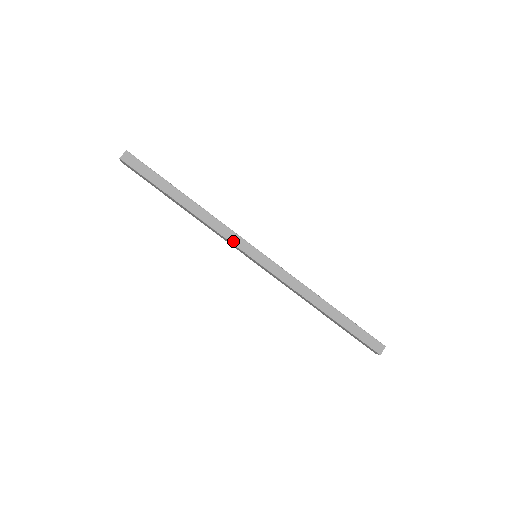
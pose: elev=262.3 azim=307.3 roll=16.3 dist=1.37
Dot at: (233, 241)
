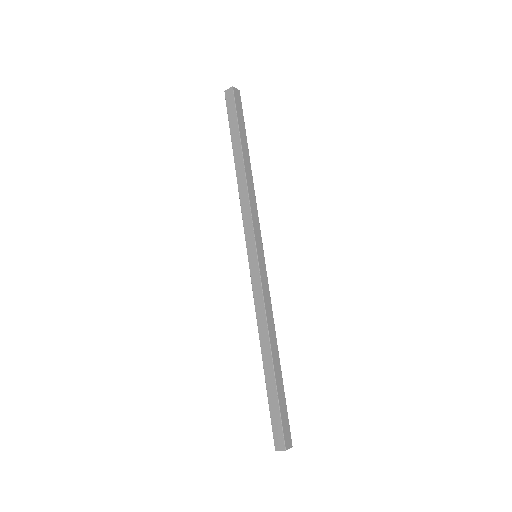
Dot at: (246, 226)
